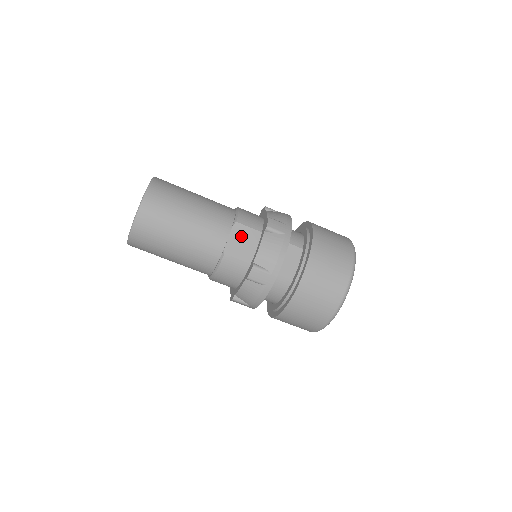
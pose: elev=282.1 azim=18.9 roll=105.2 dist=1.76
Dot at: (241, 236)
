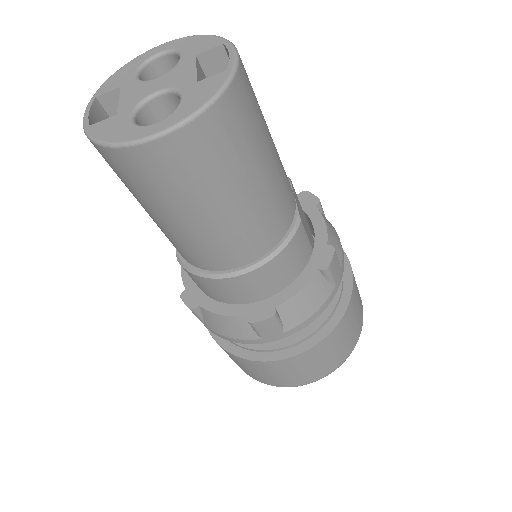
Dot at: (298, 203)
